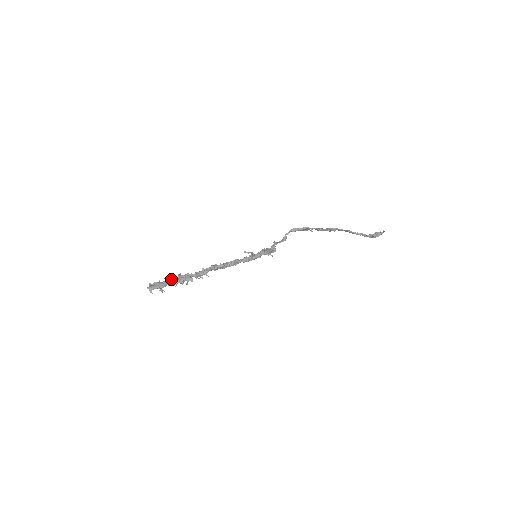
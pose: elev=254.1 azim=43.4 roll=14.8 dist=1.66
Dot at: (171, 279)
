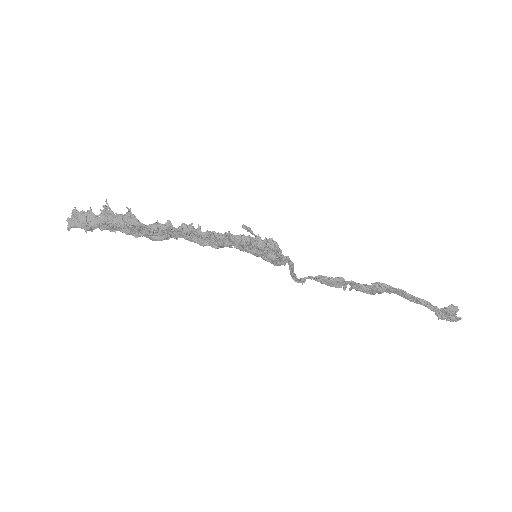
Dot at: (111, 211)
